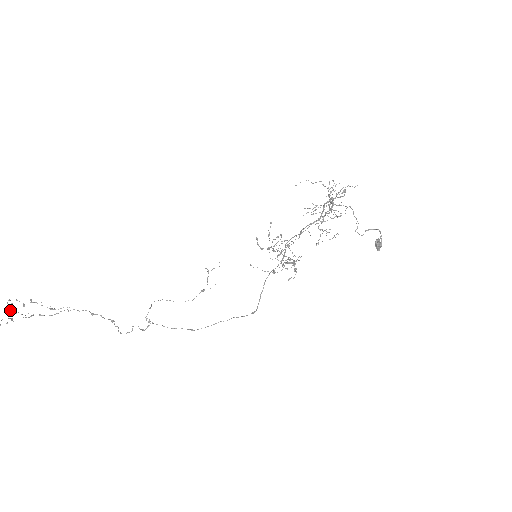
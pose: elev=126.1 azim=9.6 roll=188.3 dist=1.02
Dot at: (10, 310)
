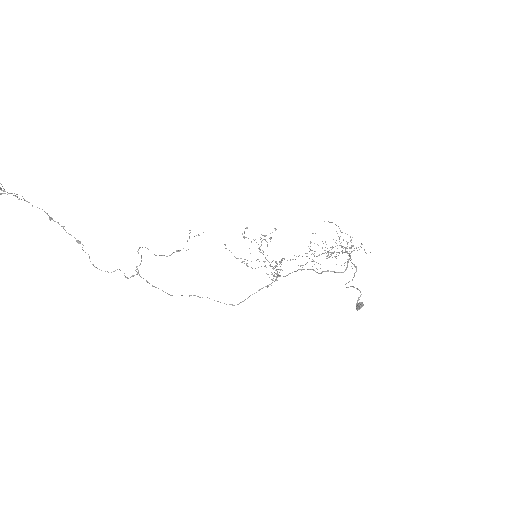
Dot at: out of frame
